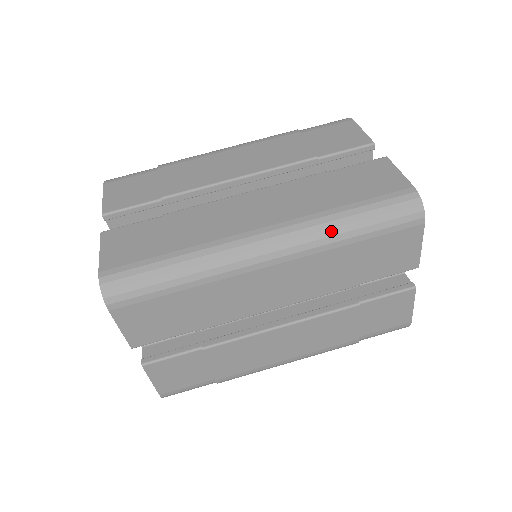
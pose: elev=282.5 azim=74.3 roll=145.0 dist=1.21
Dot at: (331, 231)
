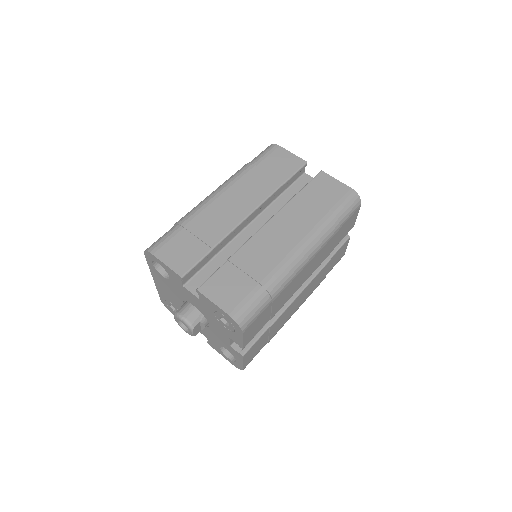
Dot at: (329, 231)
